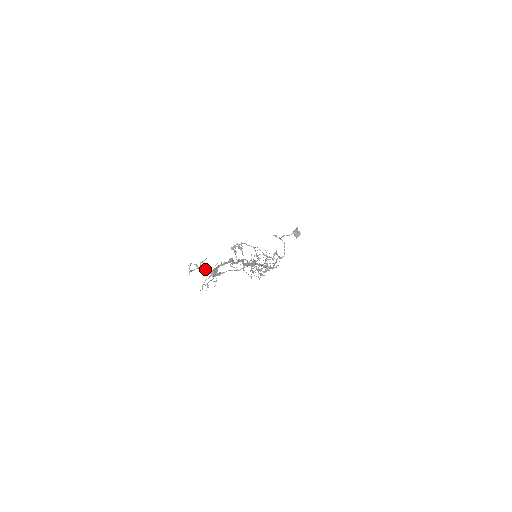
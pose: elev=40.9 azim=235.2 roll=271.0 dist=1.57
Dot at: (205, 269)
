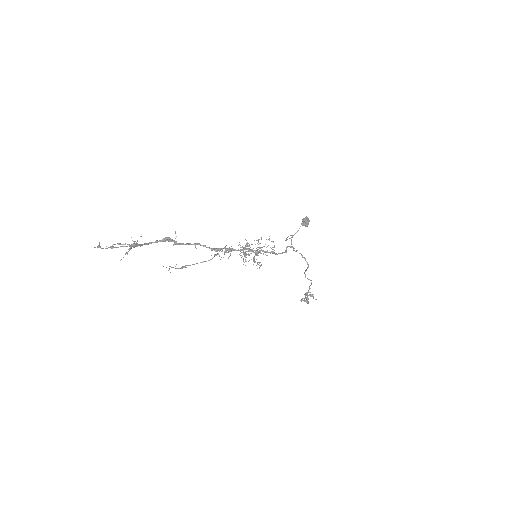
Dot at: (120, 244)
